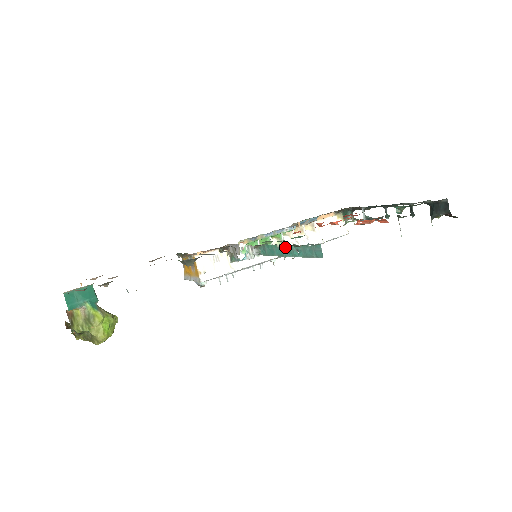
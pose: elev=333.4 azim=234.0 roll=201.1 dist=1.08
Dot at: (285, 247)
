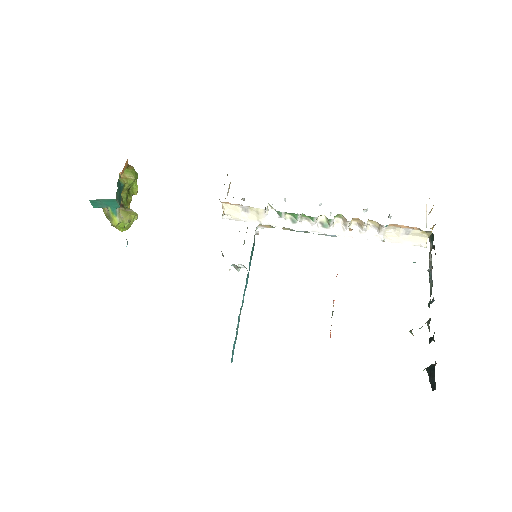
Dot at: (241, 309)
